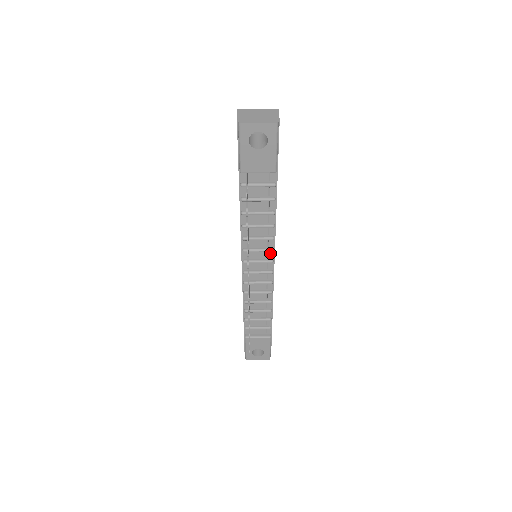
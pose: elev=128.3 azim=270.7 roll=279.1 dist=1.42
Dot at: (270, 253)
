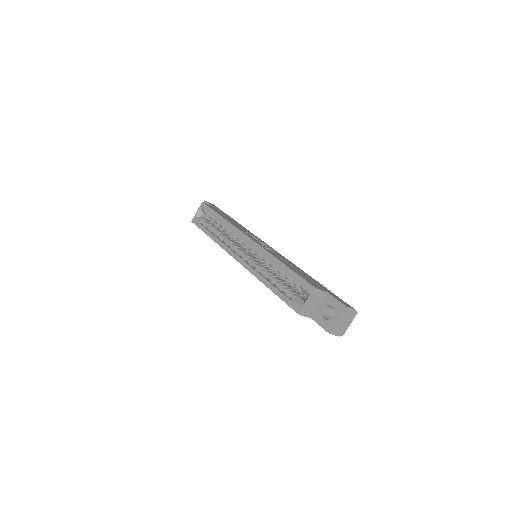
Dot at: occluded
